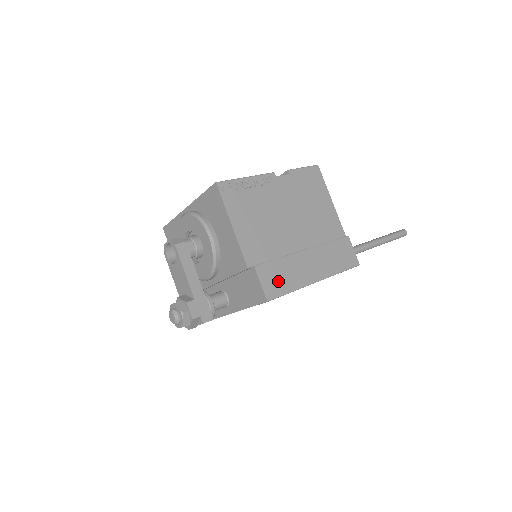
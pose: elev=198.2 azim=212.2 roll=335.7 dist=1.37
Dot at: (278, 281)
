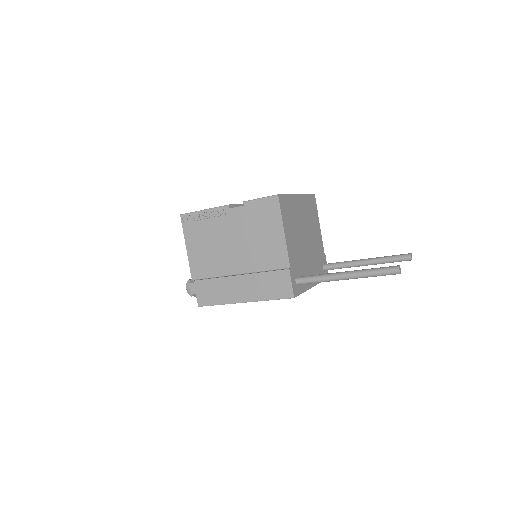
Dot at: (209, 295)
